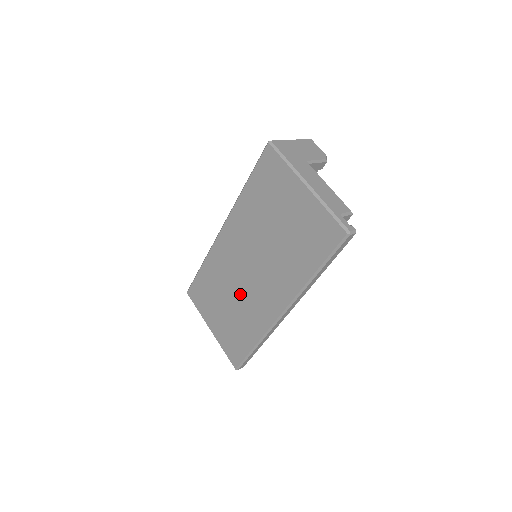
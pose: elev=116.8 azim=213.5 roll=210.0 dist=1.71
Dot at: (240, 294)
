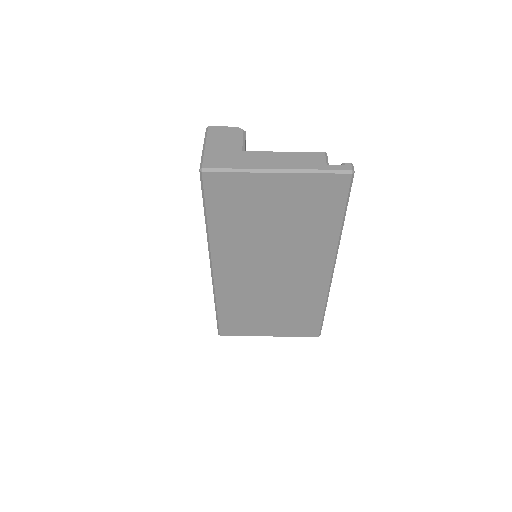
Dot at: (278, 294)
